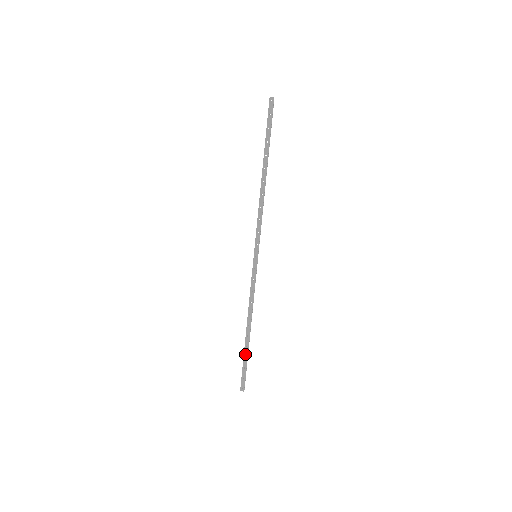
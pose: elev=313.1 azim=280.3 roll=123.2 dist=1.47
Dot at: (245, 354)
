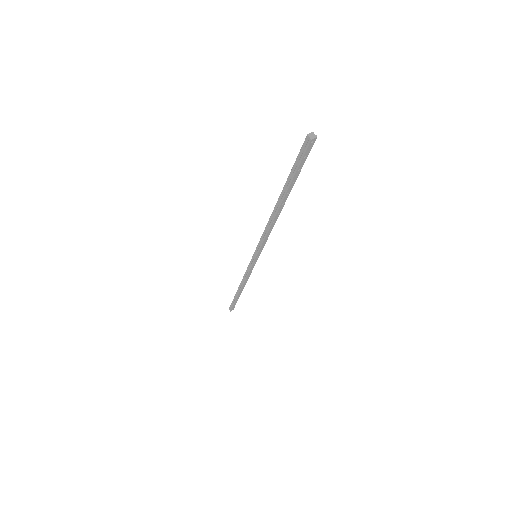
Dot at: (237, 299)
